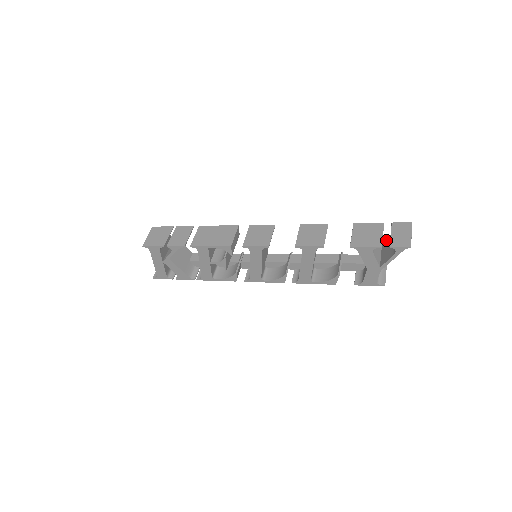
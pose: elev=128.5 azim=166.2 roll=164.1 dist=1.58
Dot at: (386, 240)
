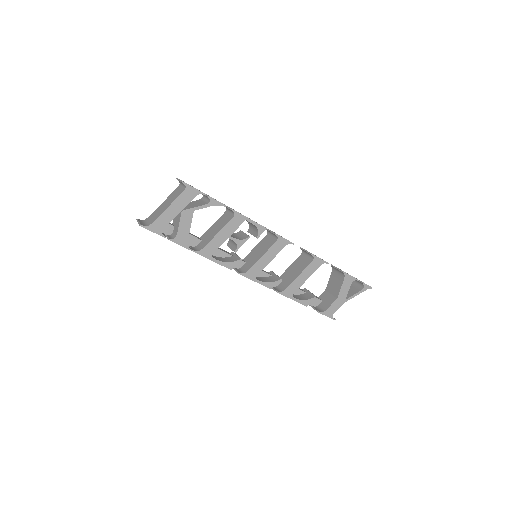
Dot at: occluded
